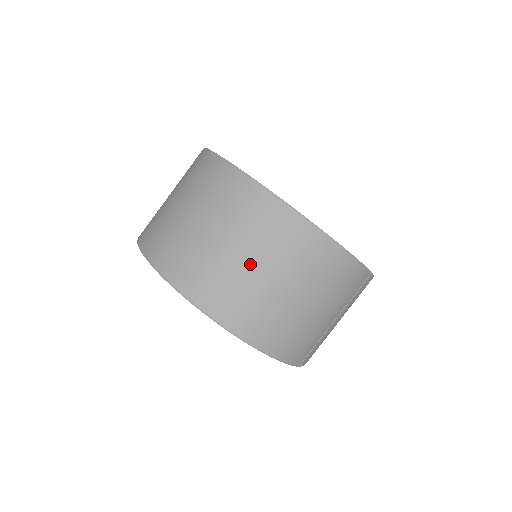
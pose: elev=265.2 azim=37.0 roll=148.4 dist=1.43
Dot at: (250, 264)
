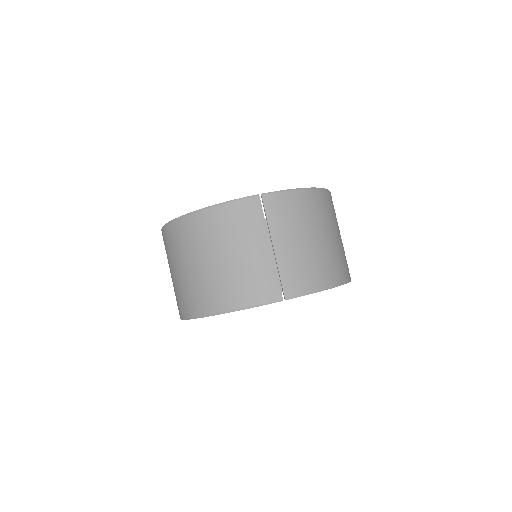
Dot at: (181, 271)
